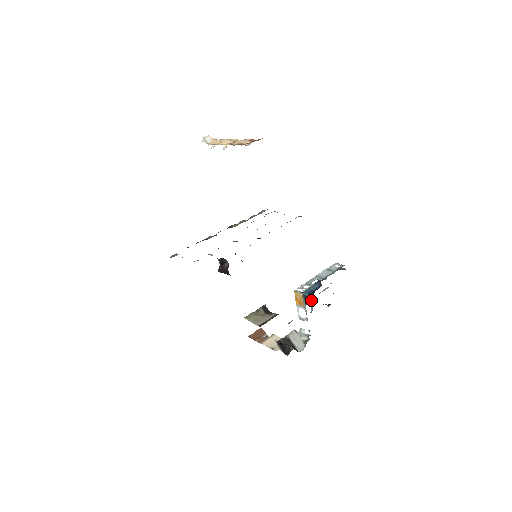
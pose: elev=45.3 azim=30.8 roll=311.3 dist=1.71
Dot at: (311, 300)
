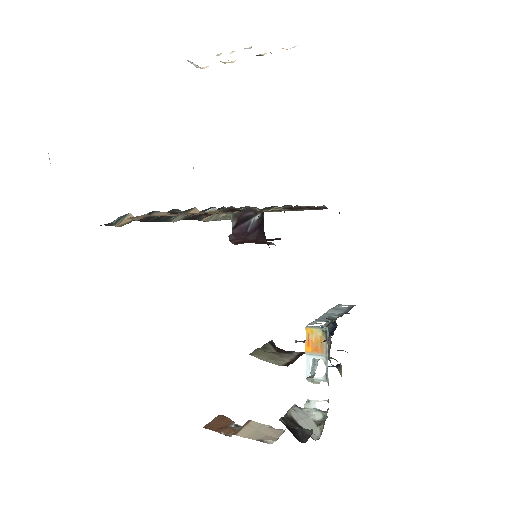
Dot at: occluded
